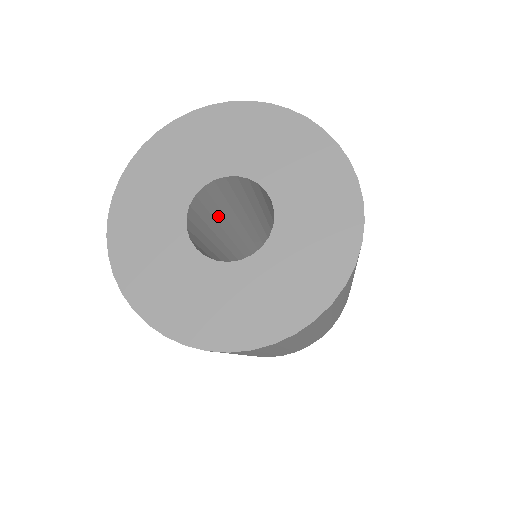
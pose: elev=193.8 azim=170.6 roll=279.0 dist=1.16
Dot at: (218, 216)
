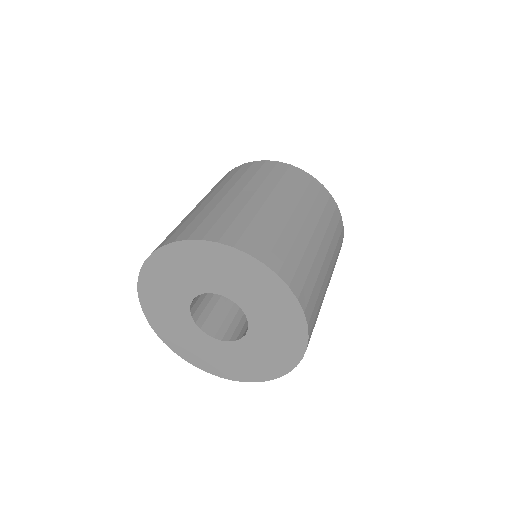
Dot at: occluded
